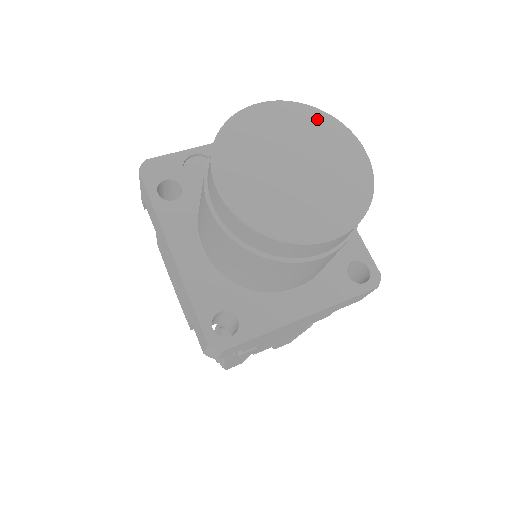
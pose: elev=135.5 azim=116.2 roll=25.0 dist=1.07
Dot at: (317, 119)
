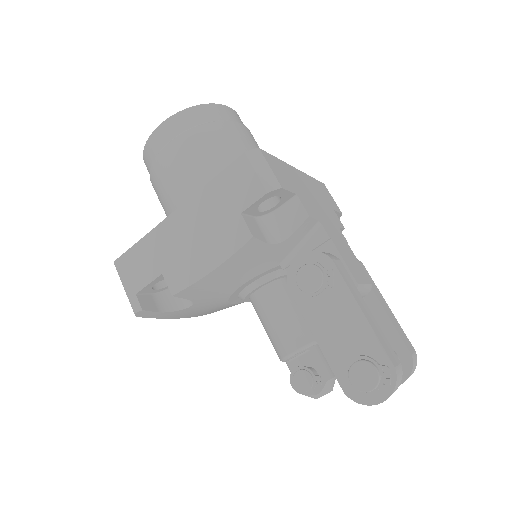
Dot at: occluded
